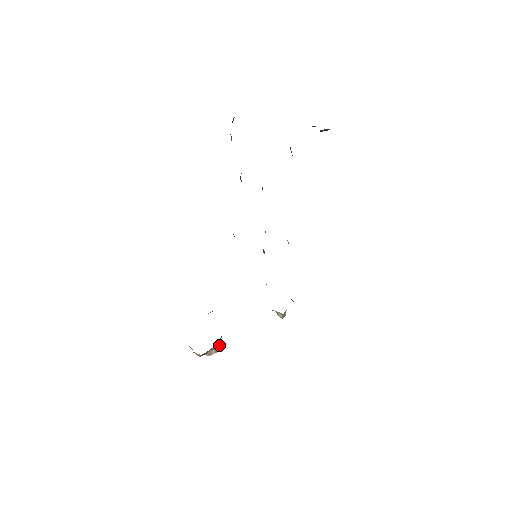
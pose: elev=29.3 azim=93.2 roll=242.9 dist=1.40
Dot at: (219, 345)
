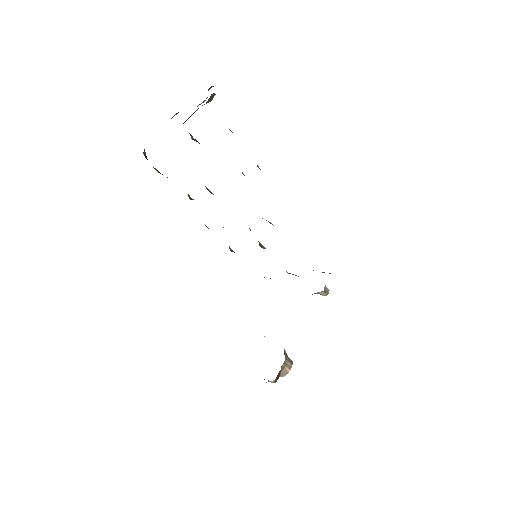
Dot at: (288, 359)
